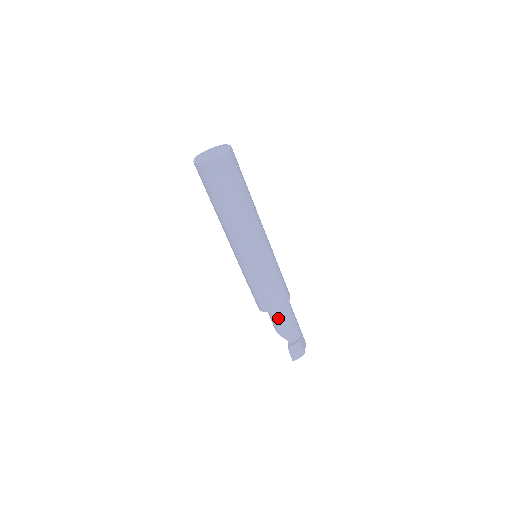
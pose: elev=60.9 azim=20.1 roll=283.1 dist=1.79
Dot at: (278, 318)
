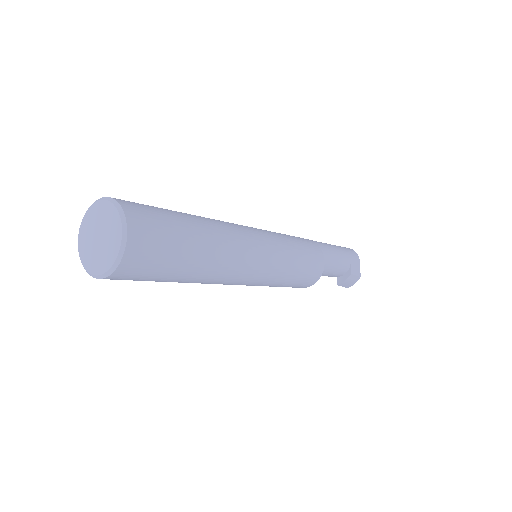
Dot at: occluded
